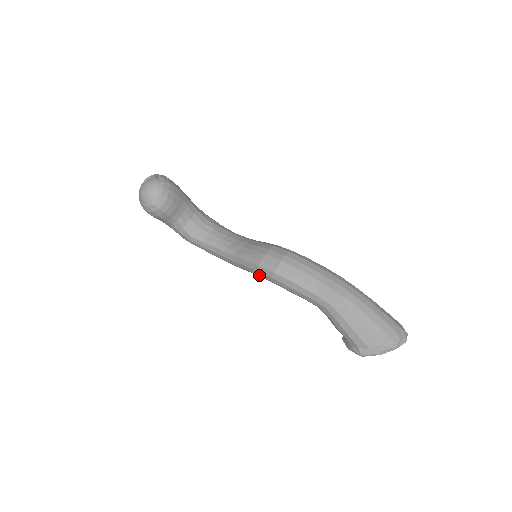
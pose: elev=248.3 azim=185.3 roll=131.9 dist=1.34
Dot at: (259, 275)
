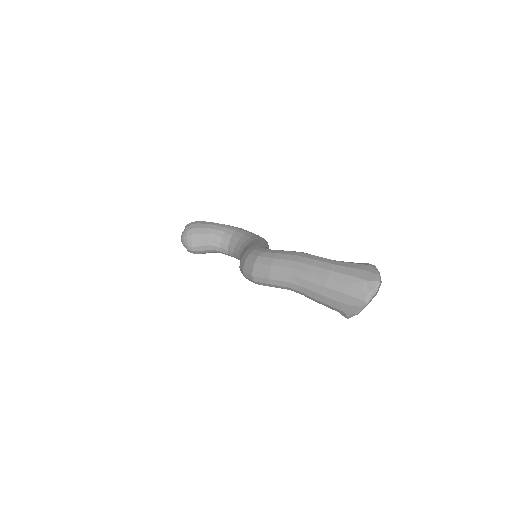
Dot at: occluded
